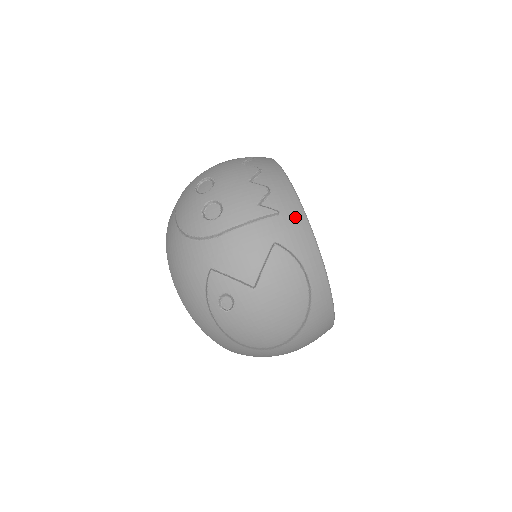
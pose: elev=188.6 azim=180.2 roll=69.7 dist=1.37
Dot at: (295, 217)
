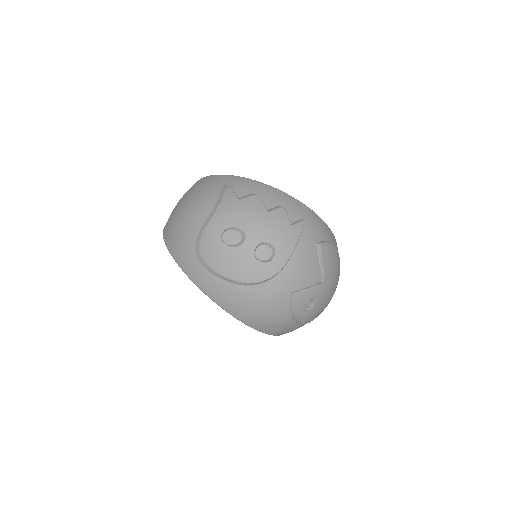
Dot at: (309, 215)
